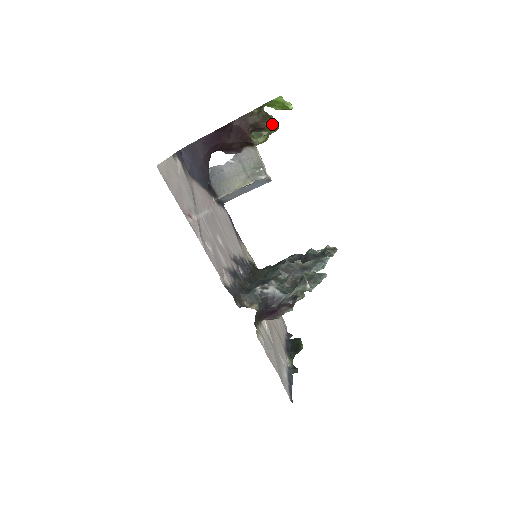
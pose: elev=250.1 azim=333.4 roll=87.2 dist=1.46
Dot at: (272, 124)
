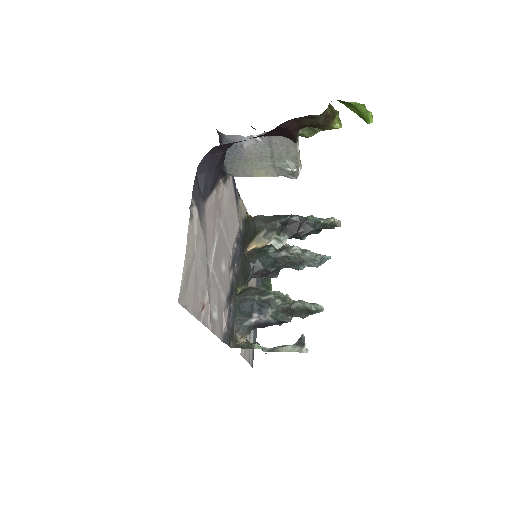
Dot at: (333, 124)
